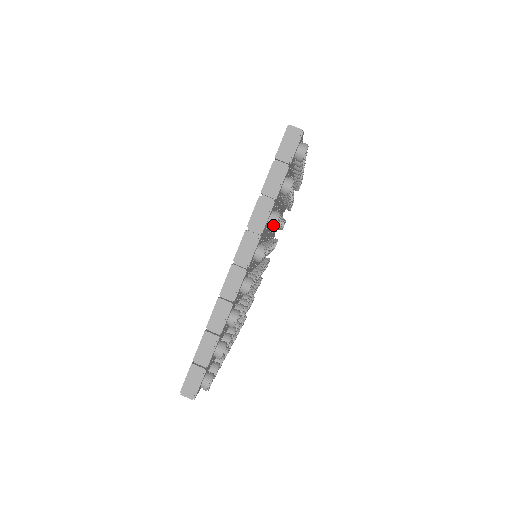
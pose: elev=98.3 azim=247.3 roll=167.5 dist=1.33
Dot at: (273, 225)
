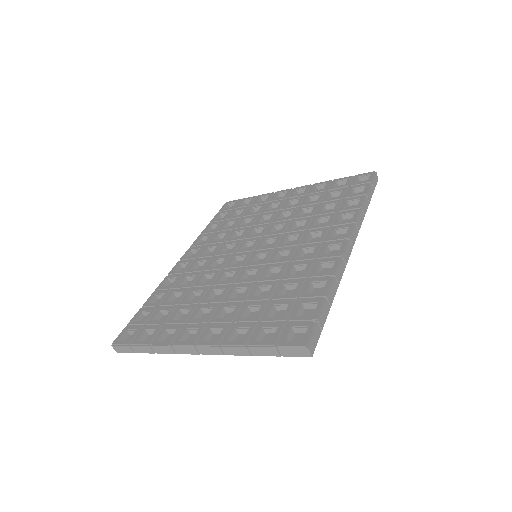
Dot at: occluded
